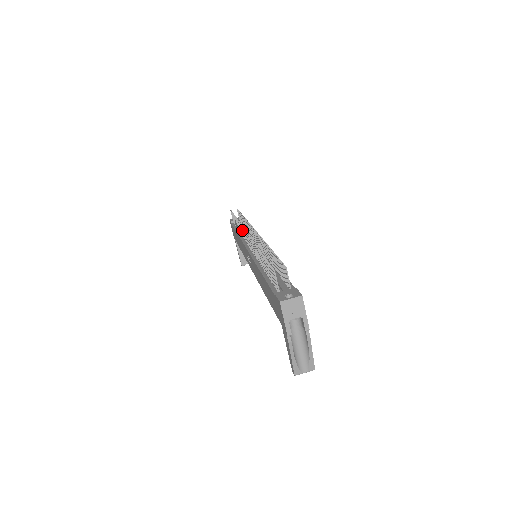
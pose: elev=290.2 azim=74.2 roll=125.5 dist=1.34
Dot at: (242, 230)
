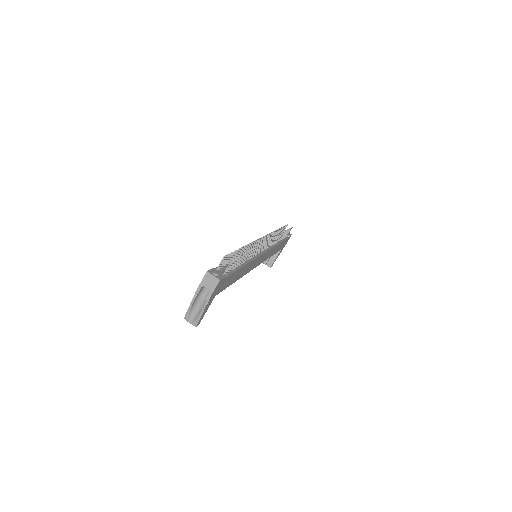
Dot at: (268, 236)
